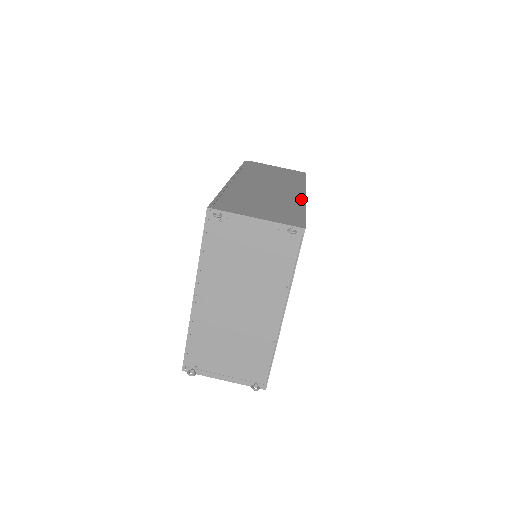
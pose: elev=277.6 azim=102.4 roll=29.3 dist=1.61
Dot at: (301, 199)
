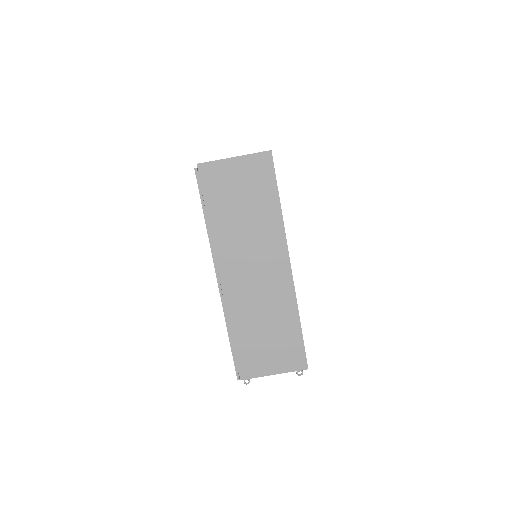
Dot at: (291, 291)
